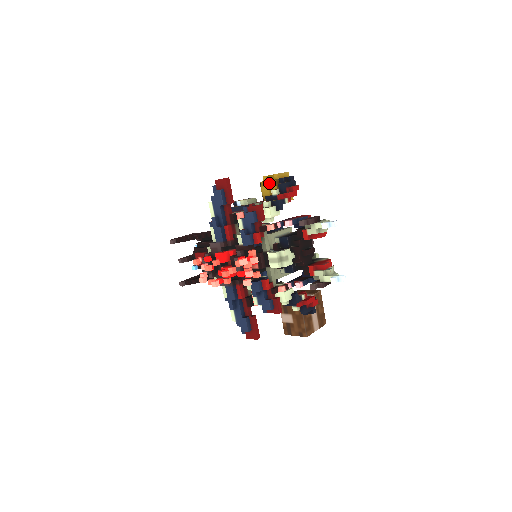
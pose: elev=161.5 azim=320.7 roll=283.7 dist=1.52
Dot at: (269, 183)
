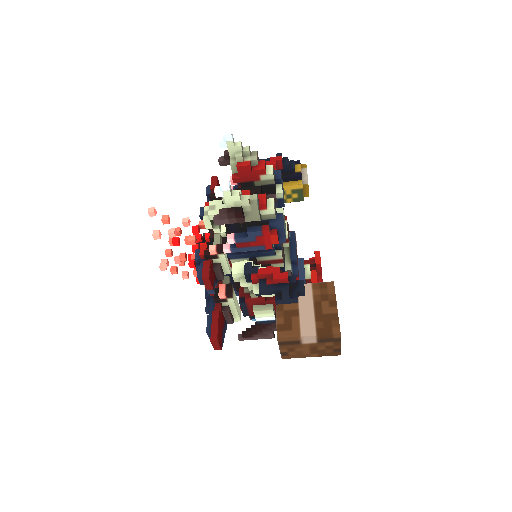
Dot at: occluded
